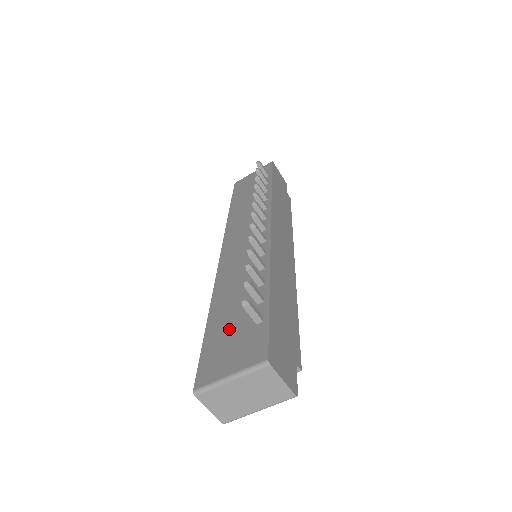
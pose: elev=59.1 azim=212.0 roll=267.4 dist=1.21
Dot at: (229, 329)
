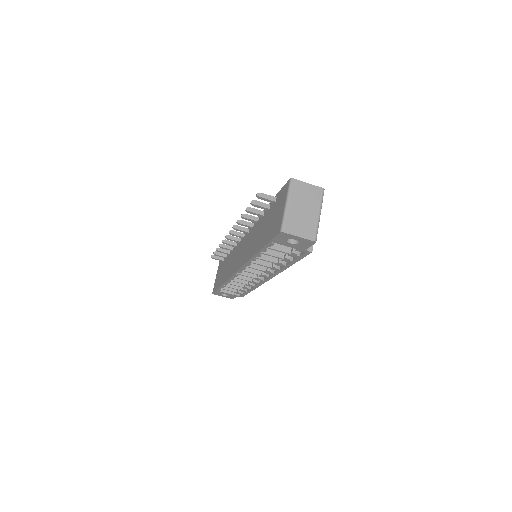
Dot at: (269, 225)
